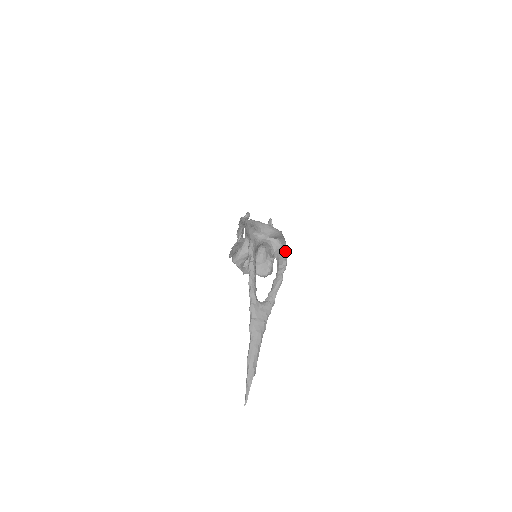
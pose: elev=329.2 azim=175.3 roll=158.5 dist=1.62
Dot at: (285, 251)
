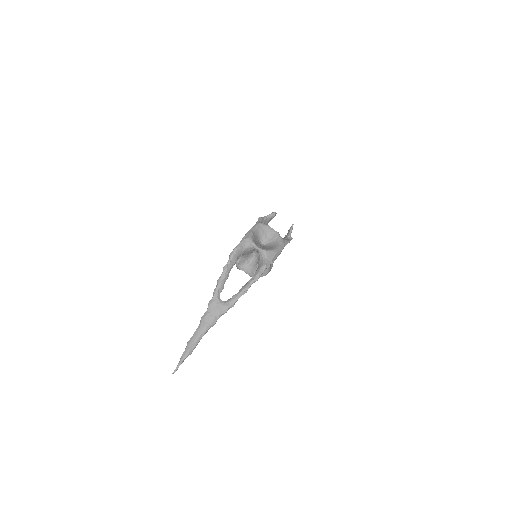
Dot at: (265, 264)
